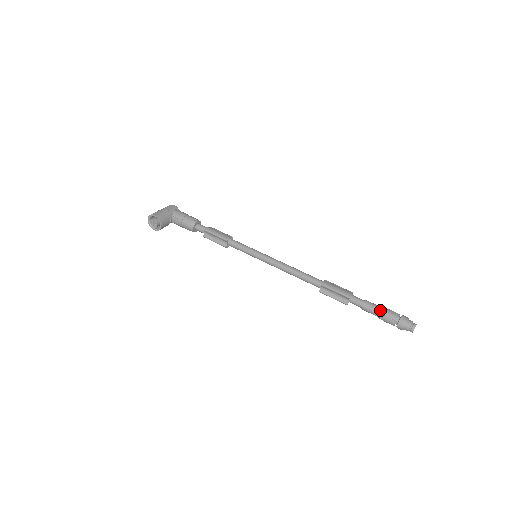
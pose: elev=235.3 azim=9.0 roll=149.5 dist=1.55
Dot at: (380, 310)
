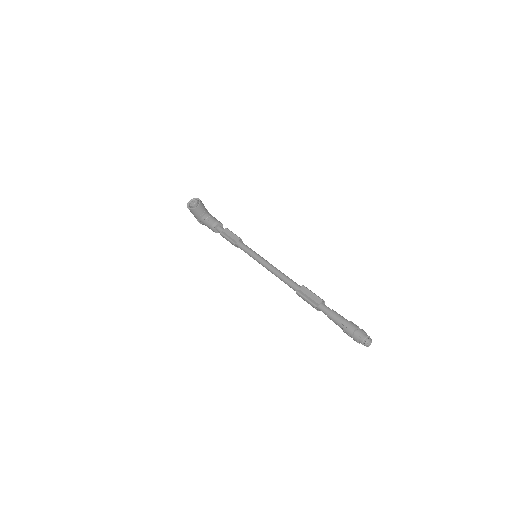
Dot at: occluded
